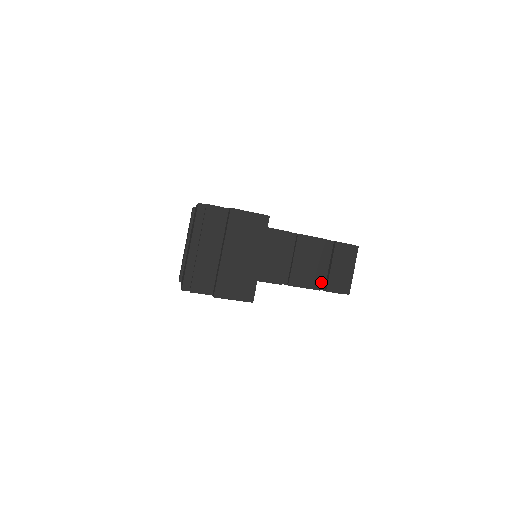
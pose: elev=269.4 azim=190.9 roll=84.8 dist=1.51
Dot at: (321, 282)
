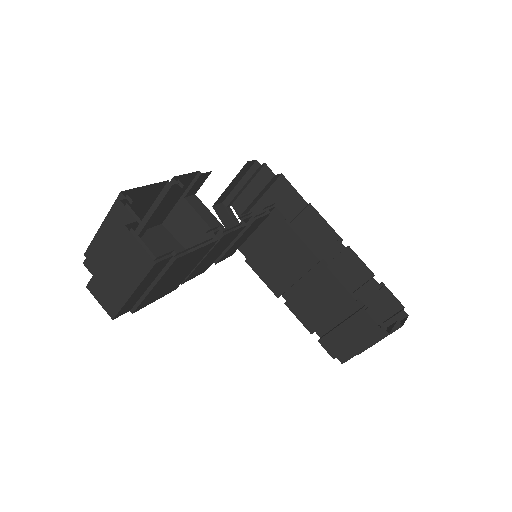
Dot at: (323, 328)
